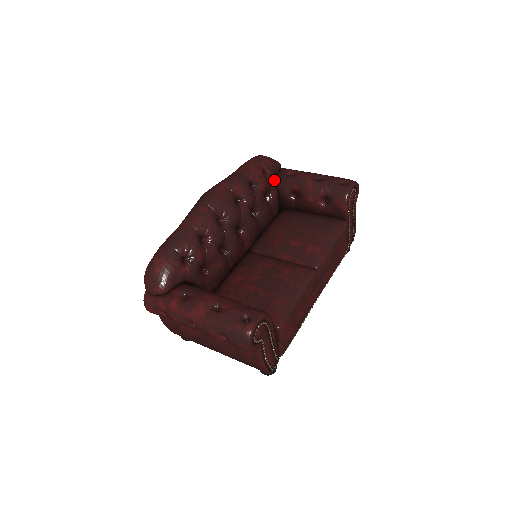
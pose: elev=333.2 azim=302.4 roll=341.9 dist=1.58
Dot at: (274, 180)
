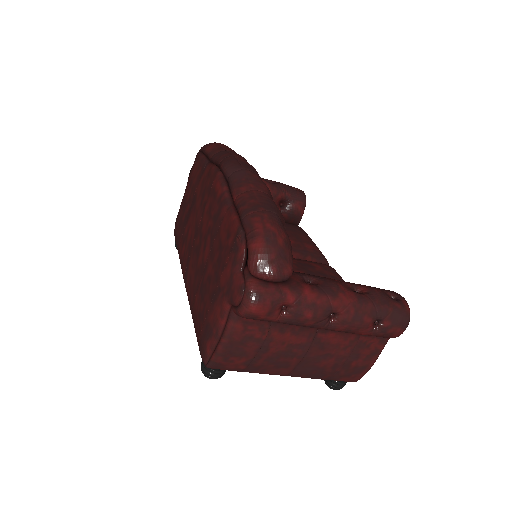
Dot at: occluded
